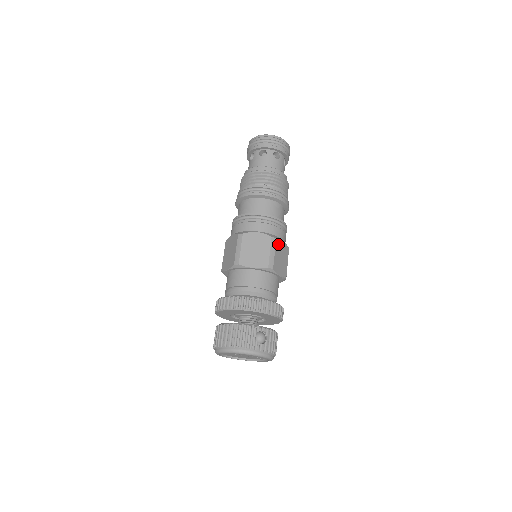
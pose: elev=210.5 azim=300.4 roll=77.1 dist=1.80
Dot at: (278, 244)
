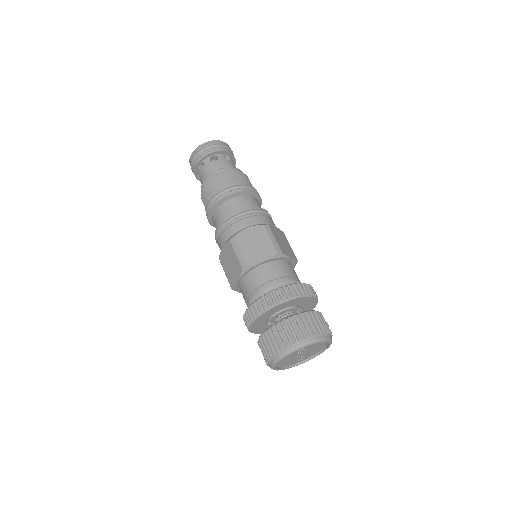
Dot at: occluded
